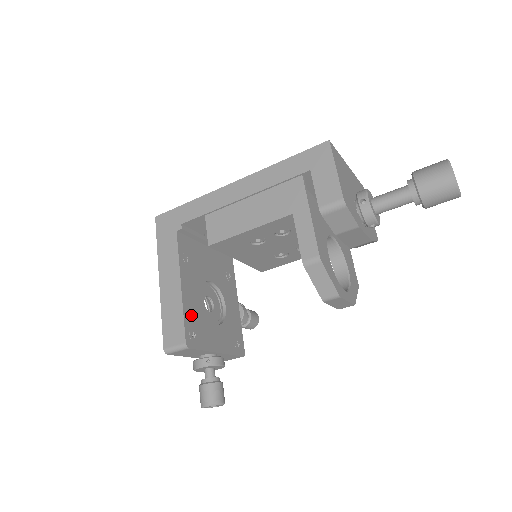
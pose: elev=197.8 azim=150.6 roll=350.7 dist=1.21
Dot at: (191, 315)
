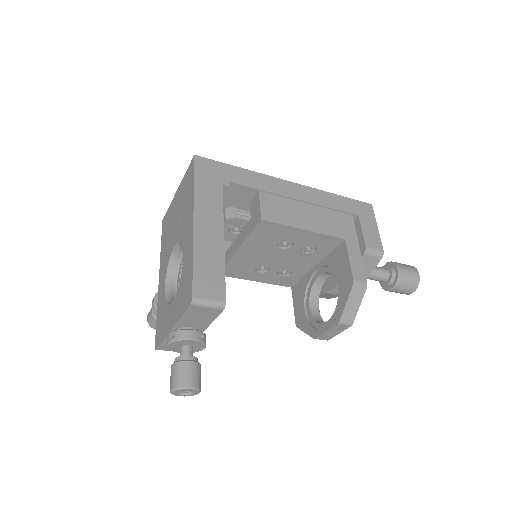
Dot at: occluded
